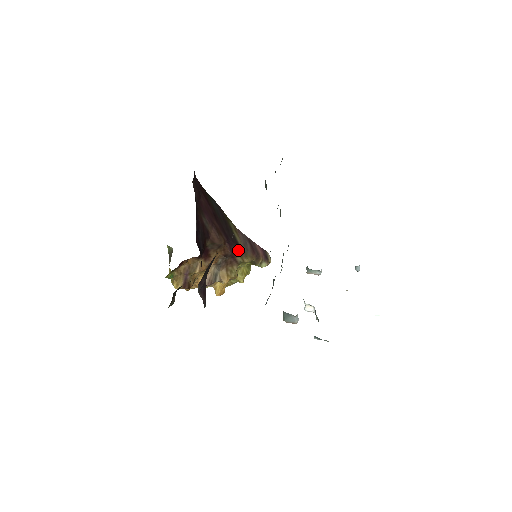
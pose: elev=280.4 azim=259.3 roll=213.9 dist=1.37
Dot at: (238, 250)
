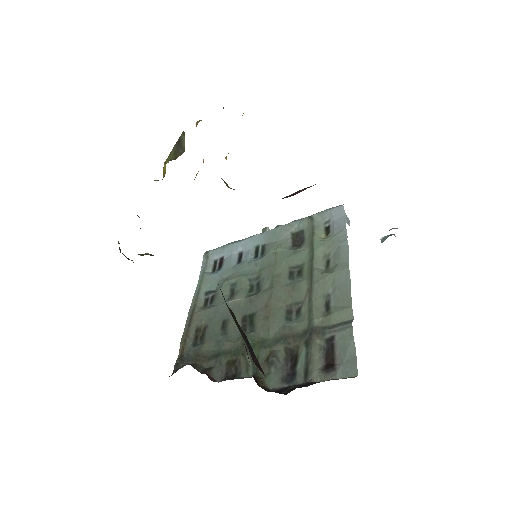
Dot at: occluded
